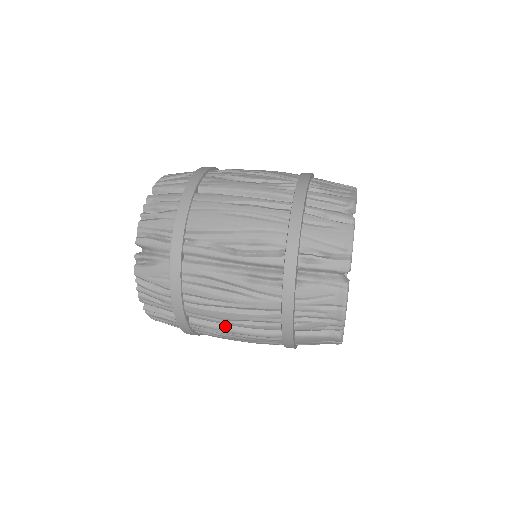
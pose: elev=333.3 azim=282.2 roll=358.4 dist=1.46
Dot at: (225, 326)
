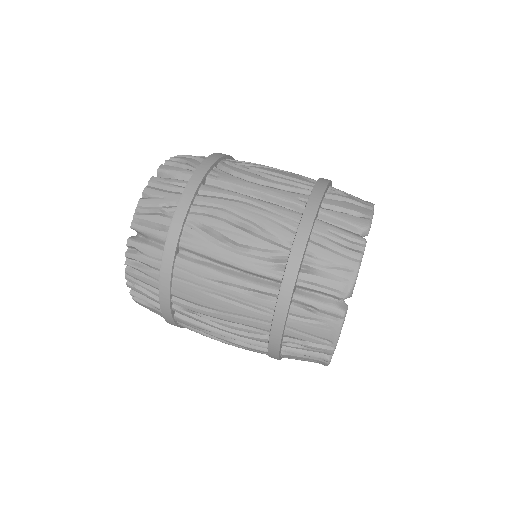
Dot at: occluded
